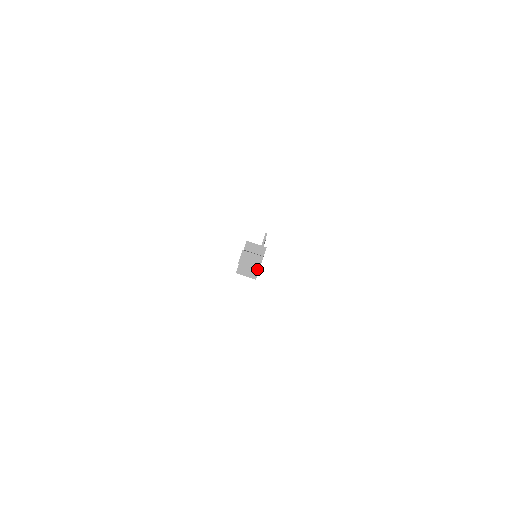
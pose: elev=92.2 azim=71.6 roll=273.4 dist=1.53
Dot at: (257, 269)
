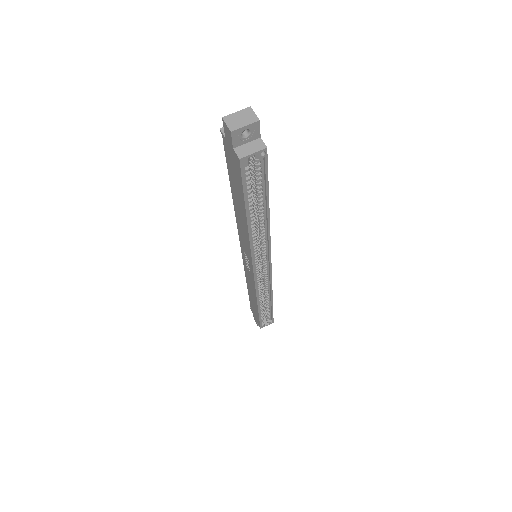
Dot at: (256, 120)
